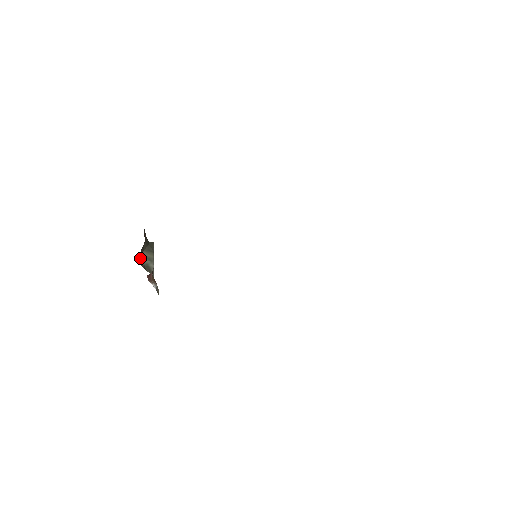
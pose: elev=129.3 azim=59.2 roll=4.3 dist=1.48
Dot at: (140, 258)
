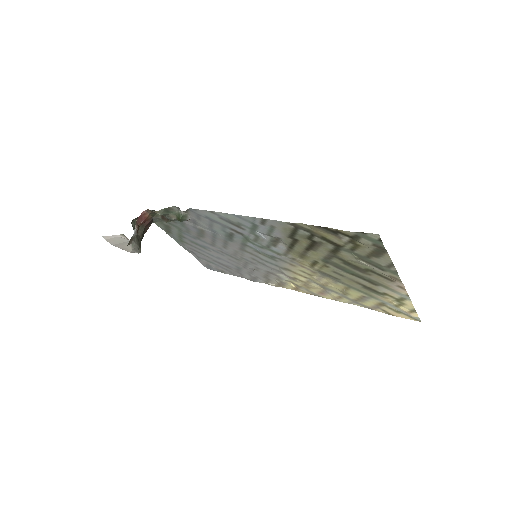
Dot at: (133, 226)
